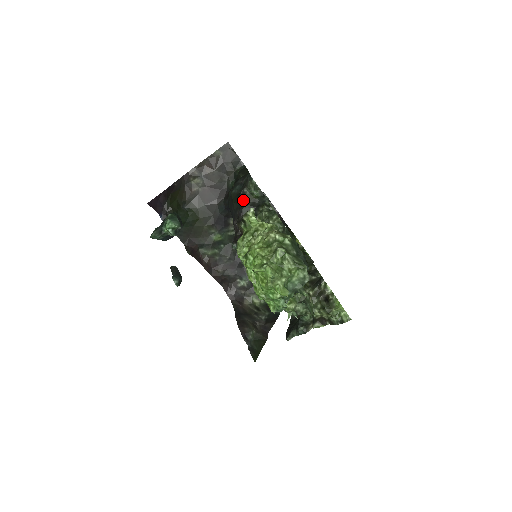
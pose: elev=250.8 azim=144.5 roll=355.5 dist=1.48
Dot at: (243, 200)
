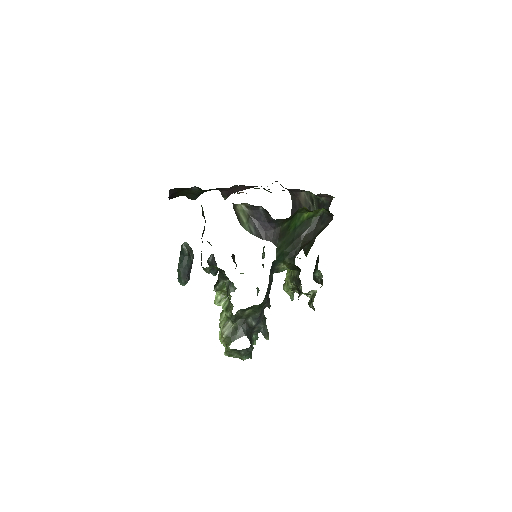
Dot at: occluded
